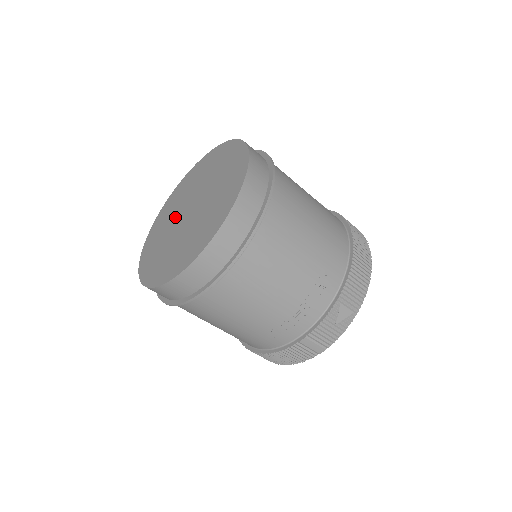
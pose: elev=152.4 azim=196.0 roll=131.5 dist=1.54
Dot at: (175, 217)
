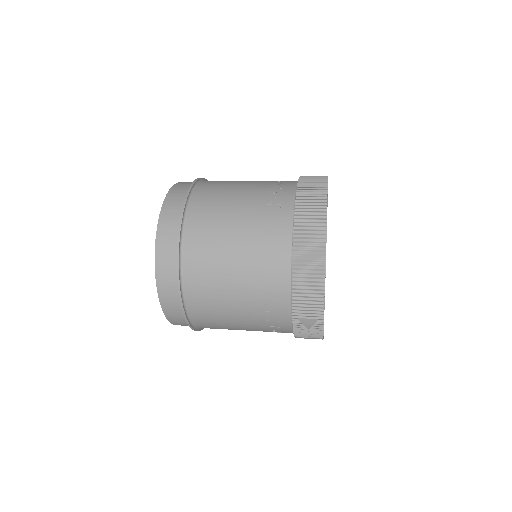
Dot at: occluded
